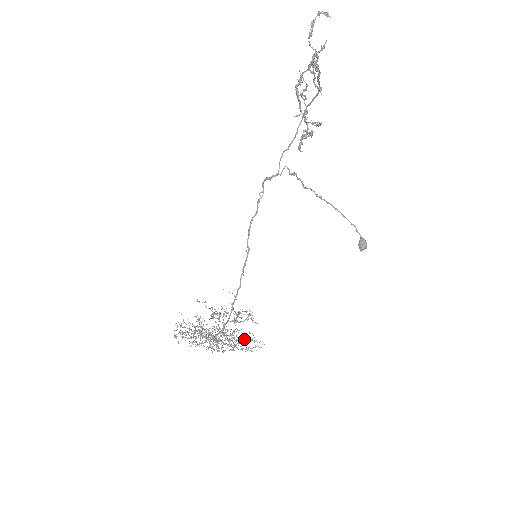
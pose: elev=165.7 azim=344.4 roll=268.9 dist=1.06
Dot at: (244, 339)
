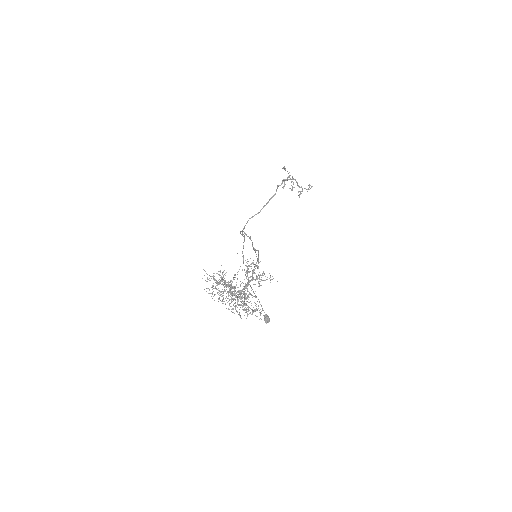
Dot at: occluded
